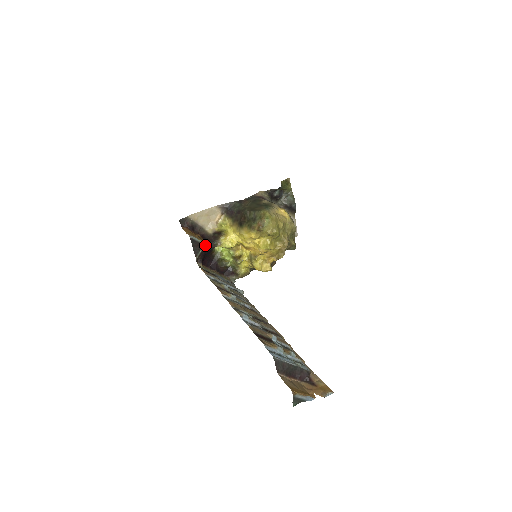
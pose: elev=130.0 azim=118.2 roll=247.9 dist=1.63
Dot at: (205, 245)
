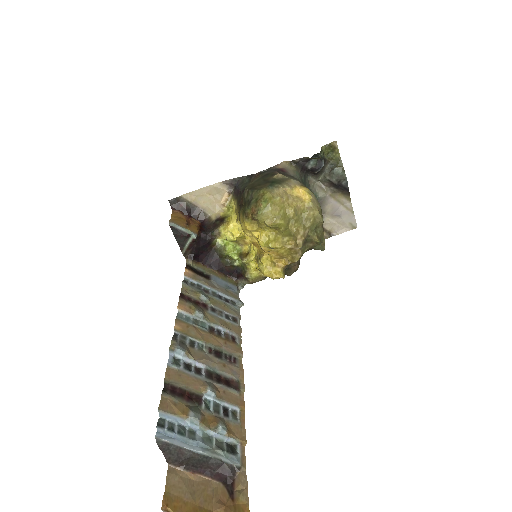
Dot at: (193, 236)
